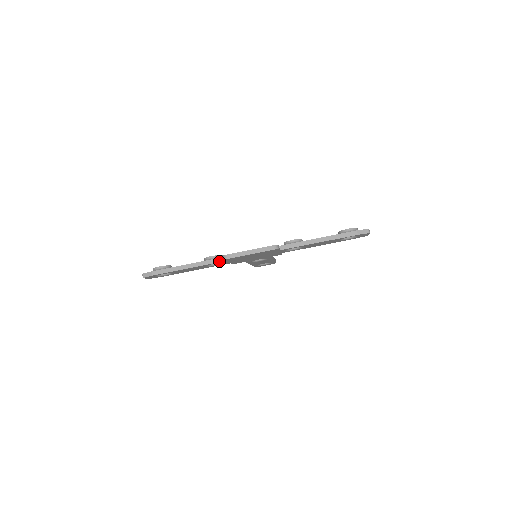
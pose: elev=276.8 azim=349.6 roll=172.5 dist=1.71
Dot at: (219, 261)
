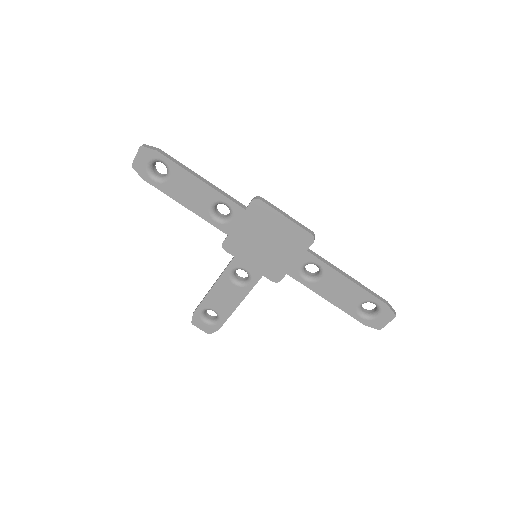
Dot at: (239, 204)
